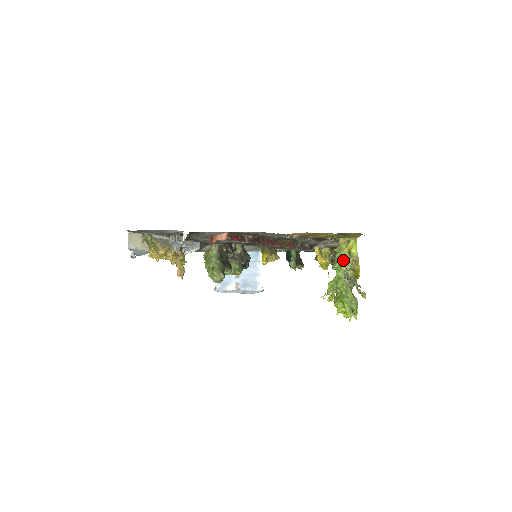
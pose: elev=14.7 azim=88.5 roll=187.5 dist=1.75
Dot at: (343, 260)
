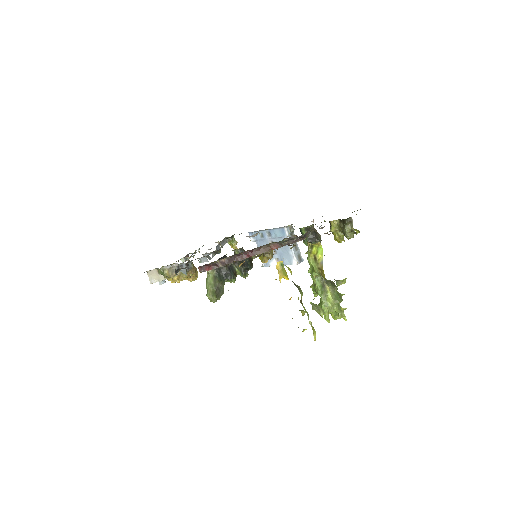
Dot at: (312, 267)
